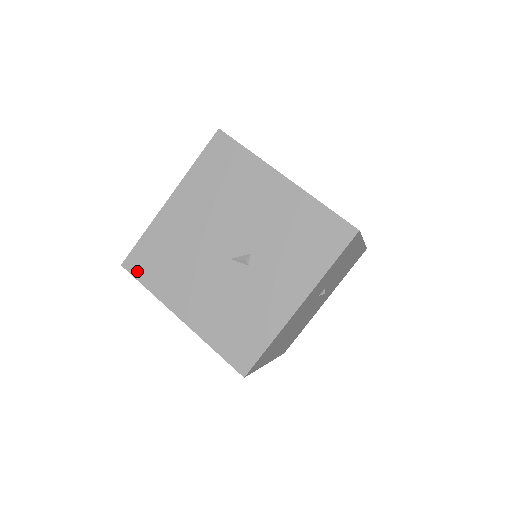
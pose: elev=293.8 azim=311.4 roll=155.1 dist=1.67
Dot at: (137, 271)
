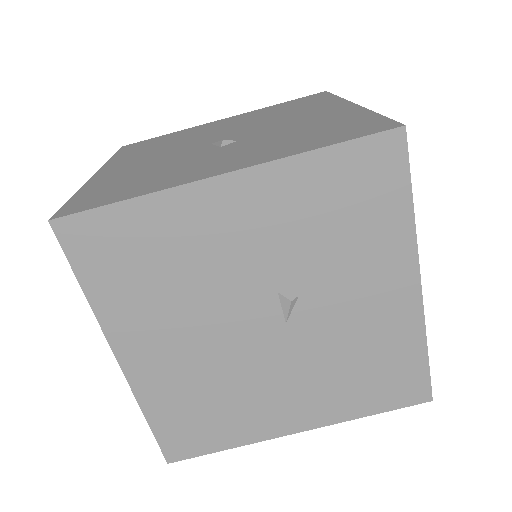
Dot at: (126, 149)
